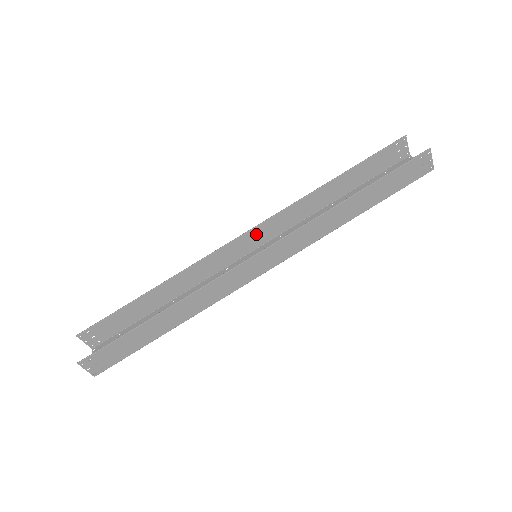
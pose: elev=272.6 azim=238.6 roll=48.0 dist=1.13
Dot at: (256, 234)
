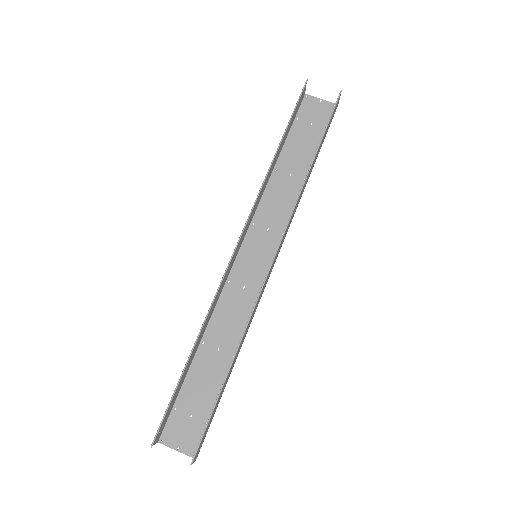
Dot at: (242, 236)
